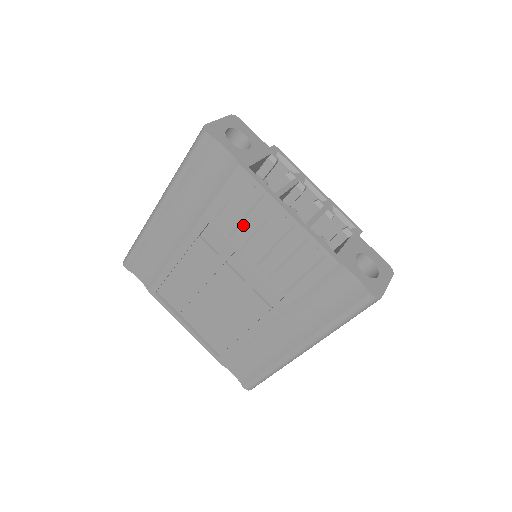
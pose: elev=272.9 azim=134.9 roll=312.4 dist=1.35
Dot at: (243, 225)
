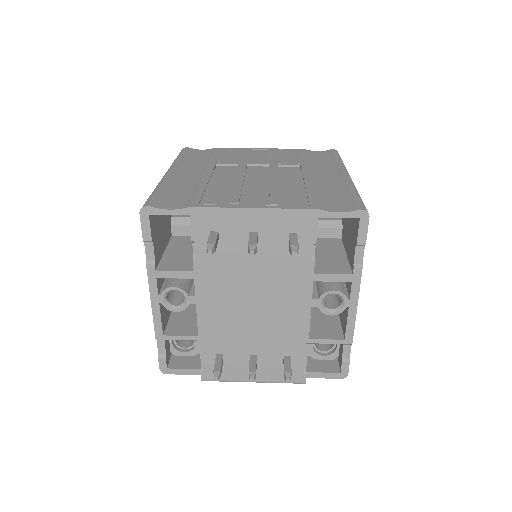
Dot at: (240, 157)
